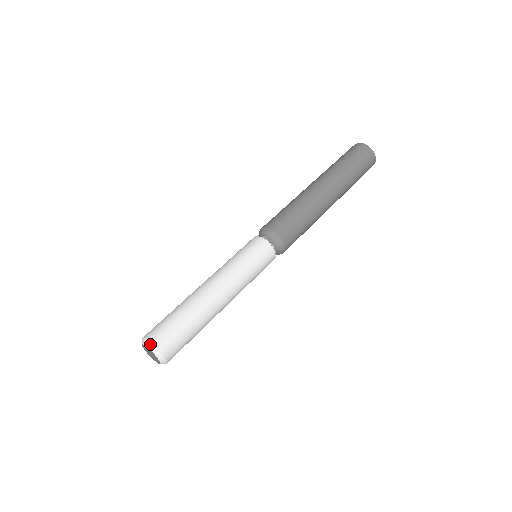
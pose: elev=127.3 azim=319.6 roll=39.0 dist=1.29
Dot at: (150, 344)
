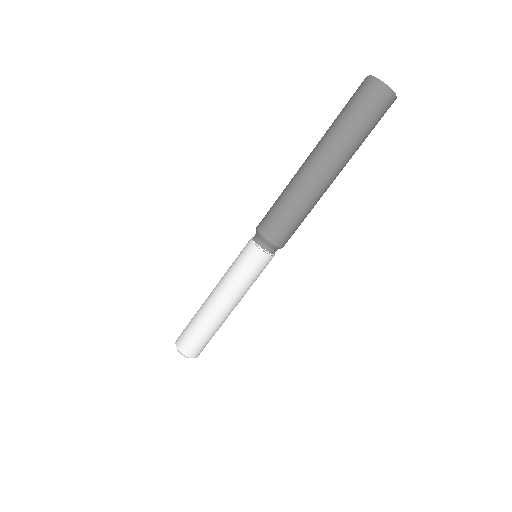
Dot at: (180, 352)
